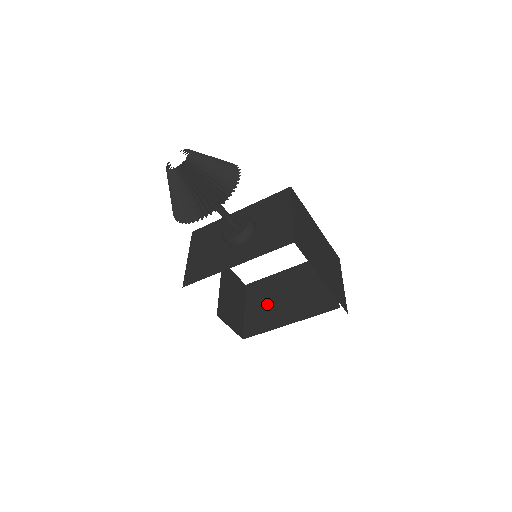
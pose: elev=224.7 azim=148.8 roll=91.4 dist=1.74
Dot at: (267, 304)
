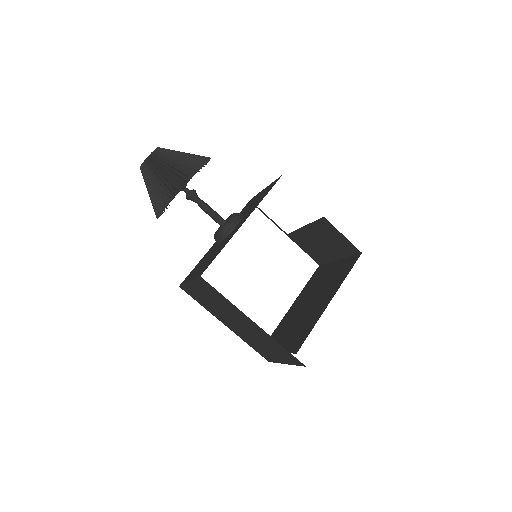
Dot at: (295, 325)
